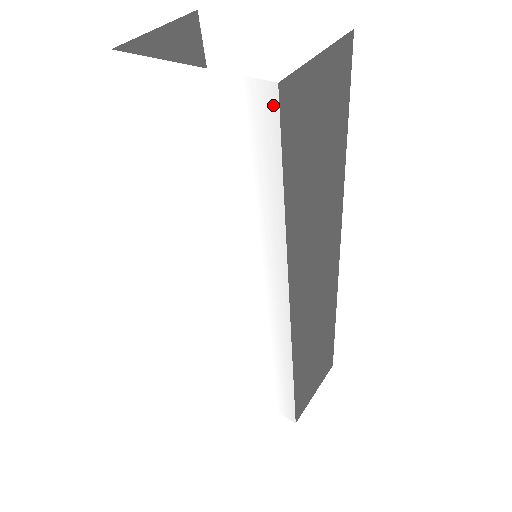
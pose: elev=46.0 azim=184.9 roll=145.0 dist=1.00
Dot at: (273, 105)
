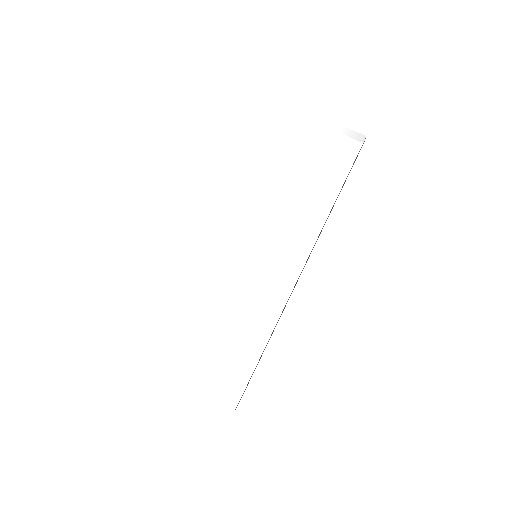
Dot at: (358, 145)
